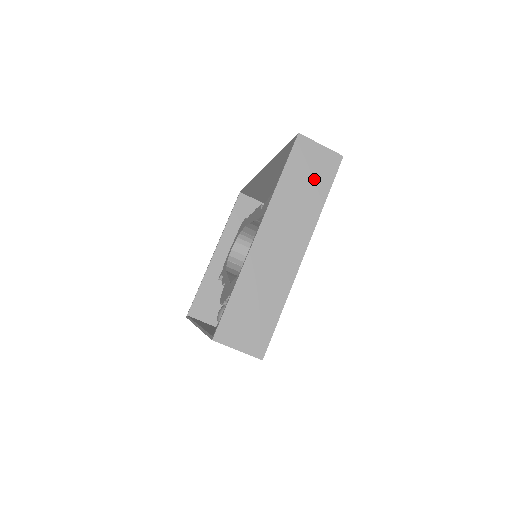
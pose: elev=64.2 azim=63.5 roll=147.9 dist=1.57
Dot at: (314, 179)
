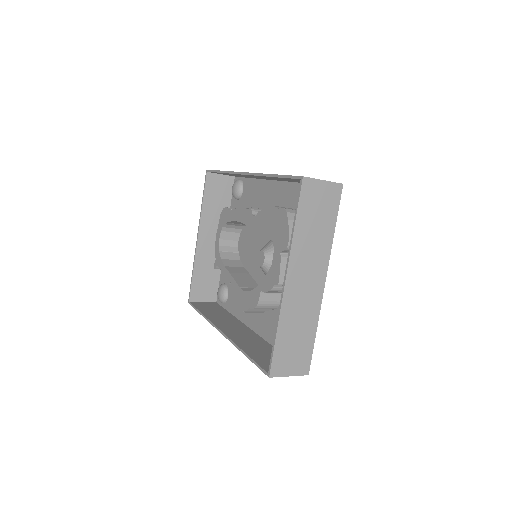
Dot at: (323, 215)
